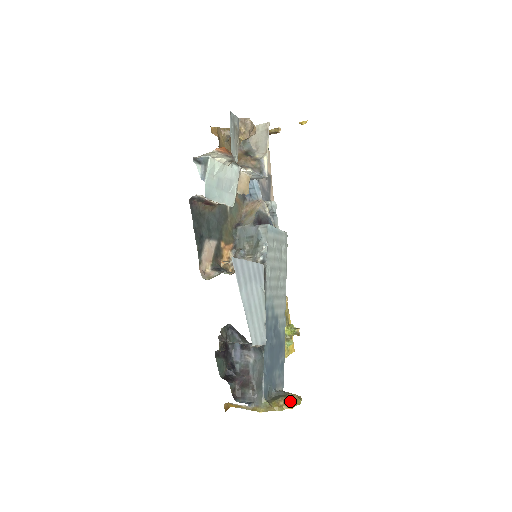
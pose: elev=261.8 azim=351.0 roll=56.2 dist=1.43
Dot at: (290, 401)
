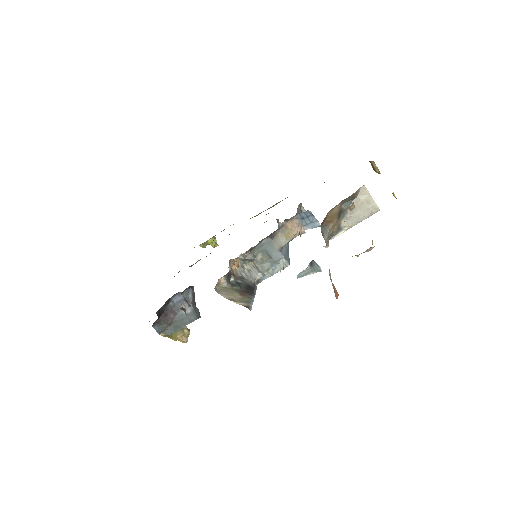
Dot at: (185, 340)
